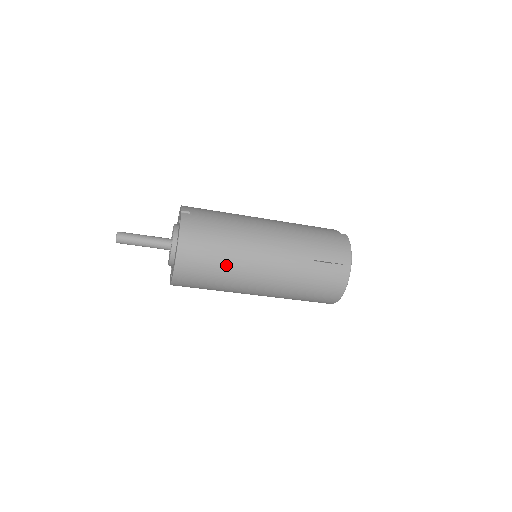
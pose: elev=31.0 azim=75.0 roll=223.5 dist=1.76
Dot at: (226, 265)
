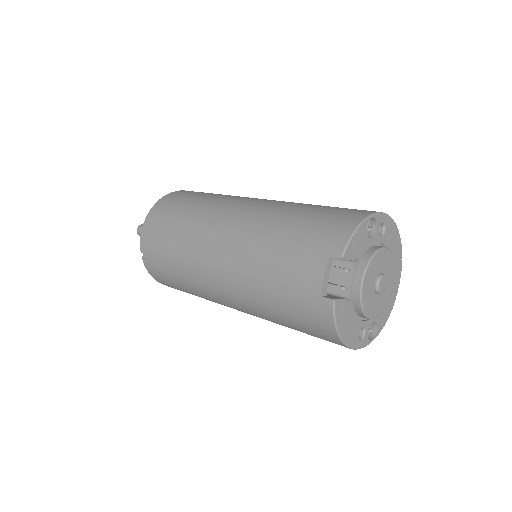
Dot at: occluded
